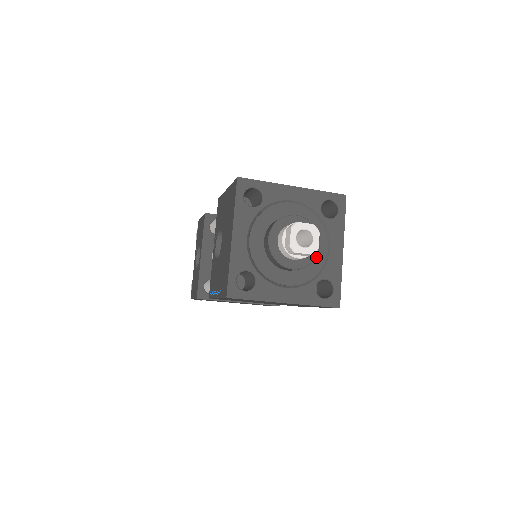
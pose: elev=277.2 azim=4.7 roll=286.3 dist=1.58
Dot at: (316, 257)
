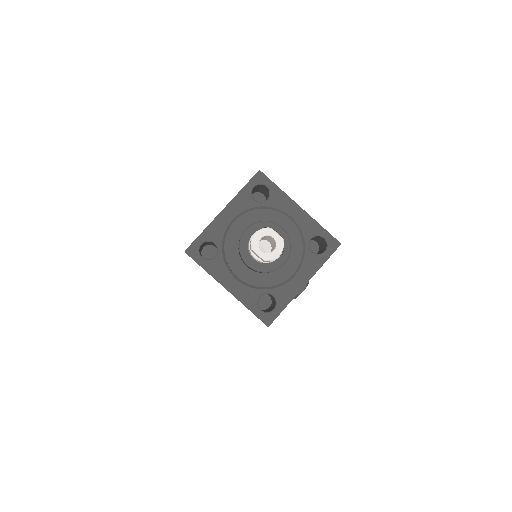
Dot at: (278, 273)
